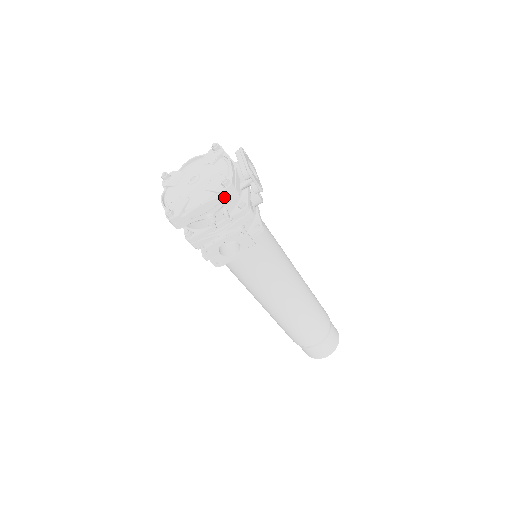
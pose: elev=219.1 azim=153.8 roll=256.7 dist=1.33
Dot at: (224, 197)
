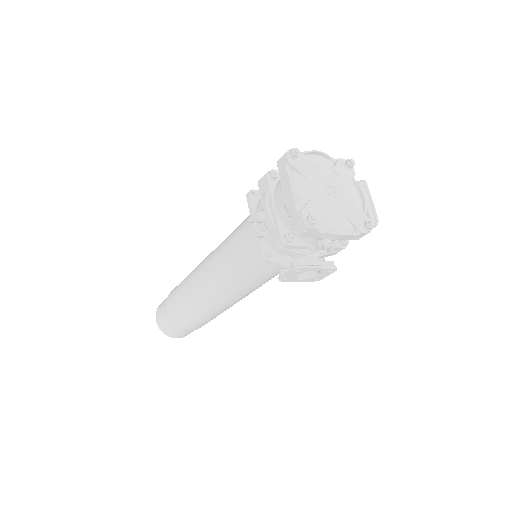
Dot at: (355, 235)
